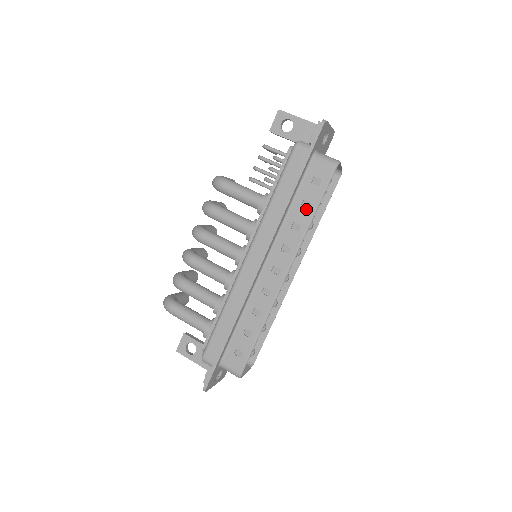
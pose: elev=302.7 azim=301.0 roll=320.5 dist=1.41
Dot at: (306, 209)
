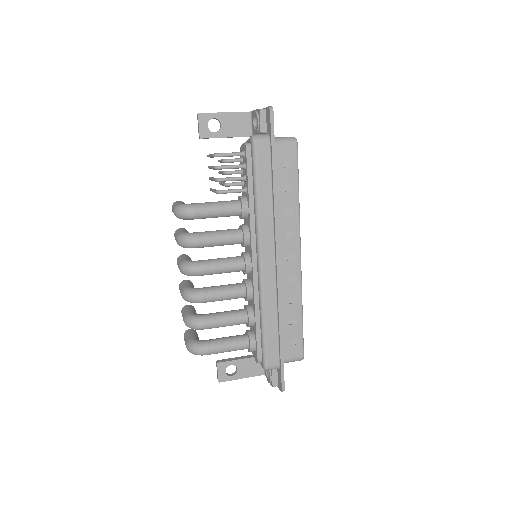
Dot at: (290, 192)
